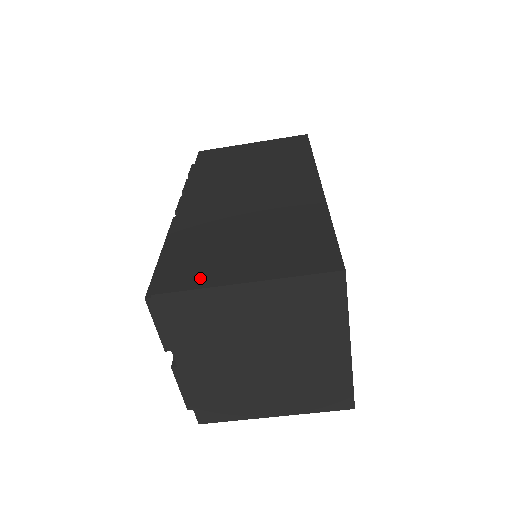
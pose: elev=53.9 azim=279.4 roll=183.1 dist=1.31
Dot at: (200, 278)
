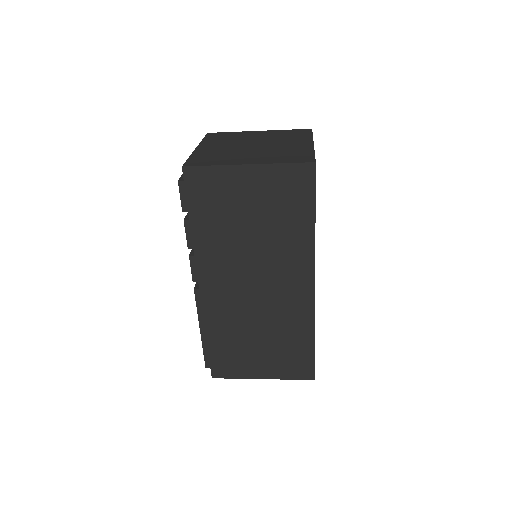
Dot at: (236, 372)
